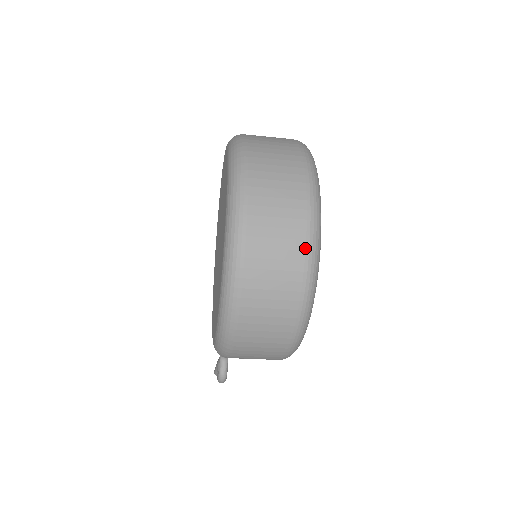
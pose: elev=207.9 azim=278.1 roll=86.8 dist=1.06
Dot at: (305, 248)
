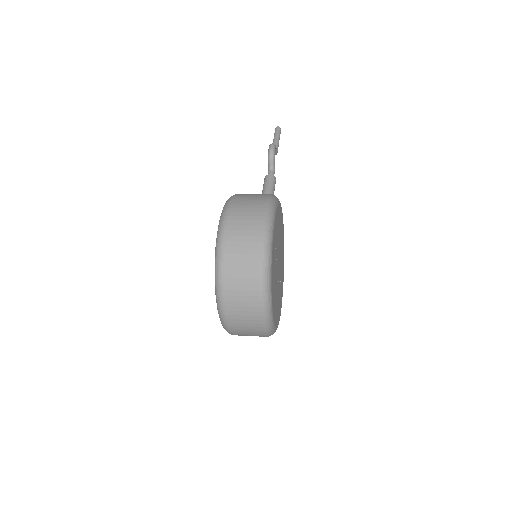
Dot at: (264, 336)
